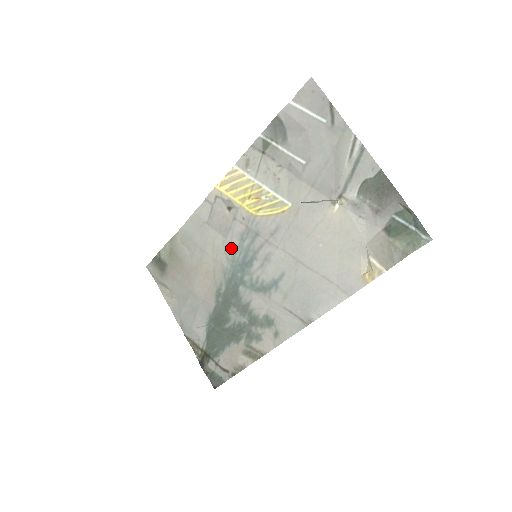
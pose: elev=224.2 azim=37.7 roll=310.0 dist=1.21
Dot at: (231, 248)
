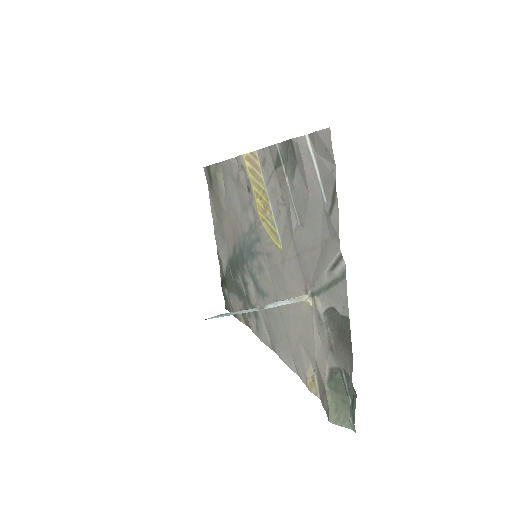
Dot at: (244, 226)
